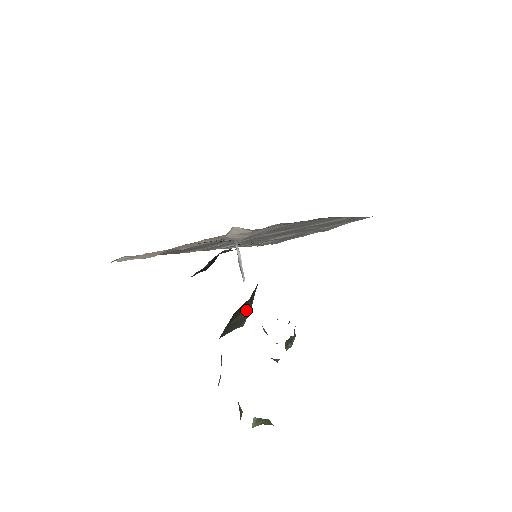
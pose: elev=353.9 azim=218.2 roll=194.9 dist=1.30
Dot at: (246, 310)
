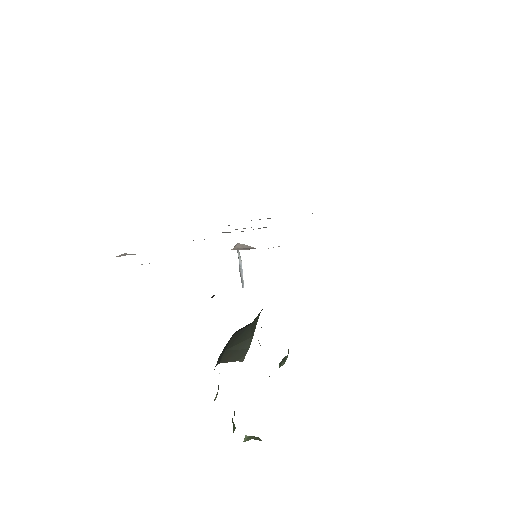
Dot at: (246, 342)
